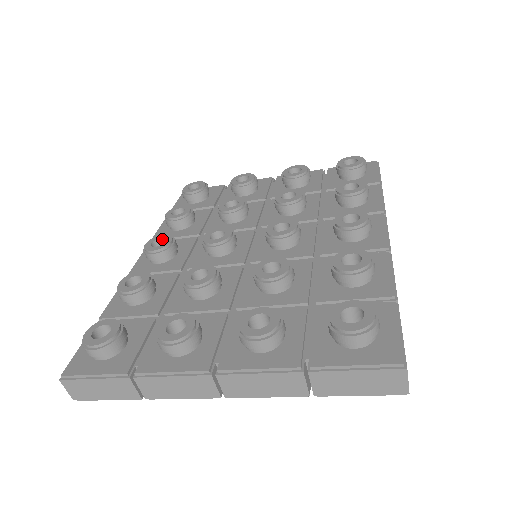
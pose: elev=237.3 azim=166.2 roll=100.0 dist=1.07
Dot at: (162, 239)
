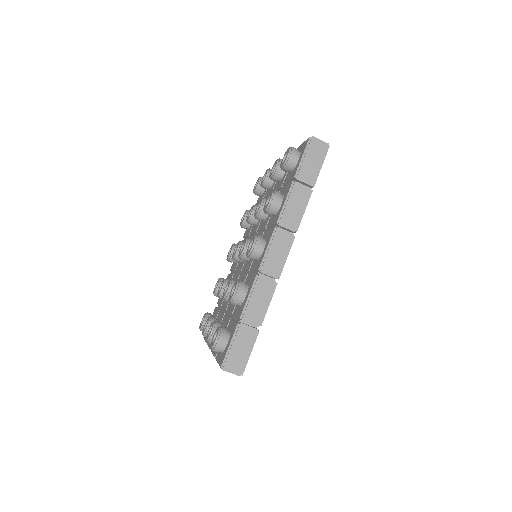
Dot at: occluded
